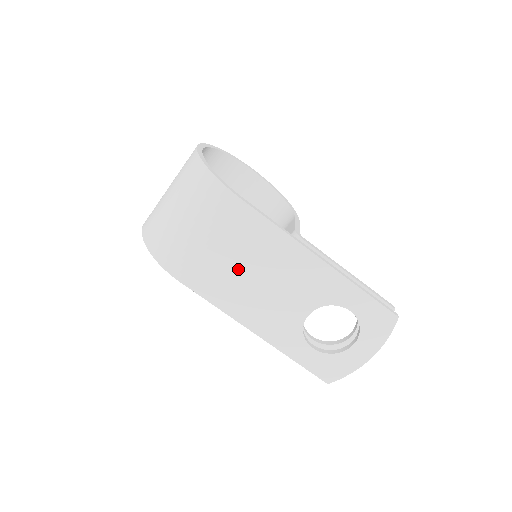
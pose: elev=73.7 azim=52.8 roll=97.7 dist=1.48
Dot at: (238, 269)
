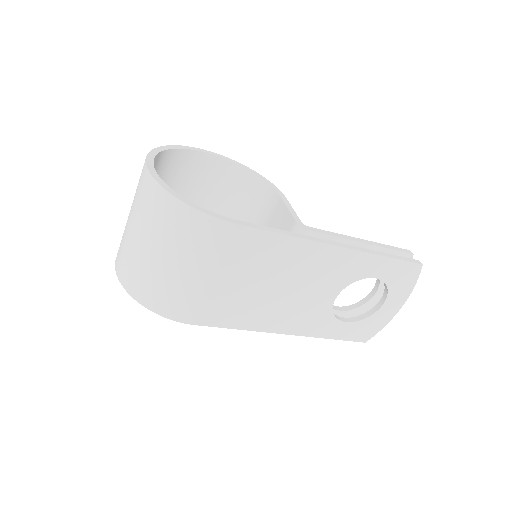
Dot at: (253, 289)
